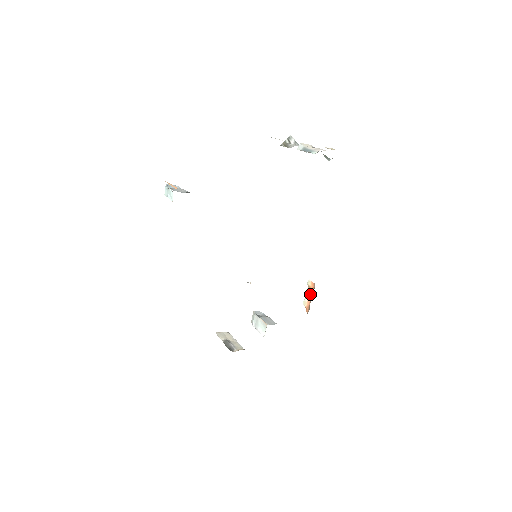
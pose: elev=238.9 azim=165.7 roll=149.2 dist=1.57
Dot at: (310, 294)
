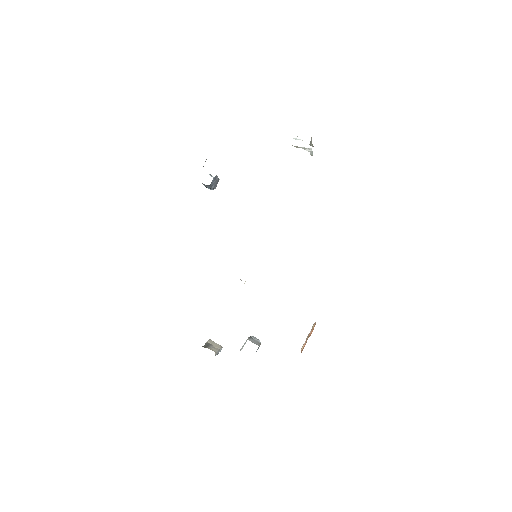
Dot at: (309, 335)
